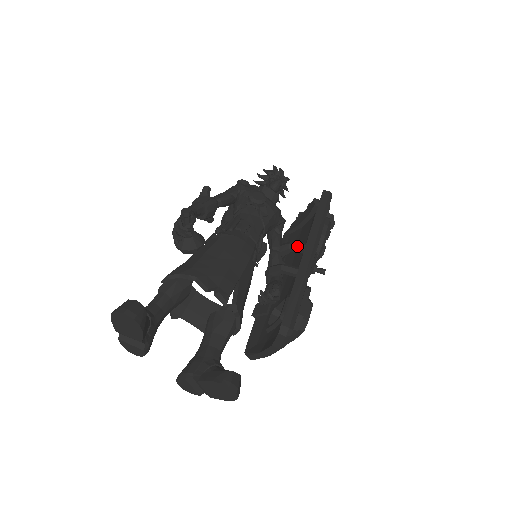
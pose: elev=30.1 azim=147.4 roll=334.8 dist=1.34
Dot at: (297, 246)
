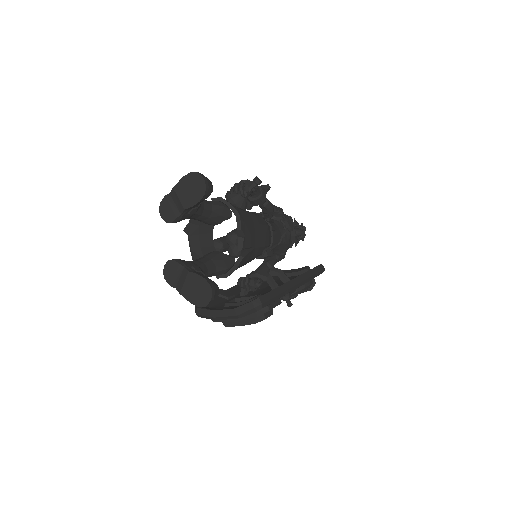
Dot at: (285, 276)
